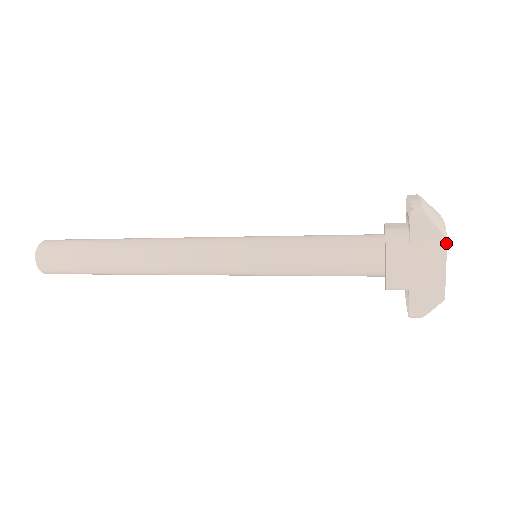
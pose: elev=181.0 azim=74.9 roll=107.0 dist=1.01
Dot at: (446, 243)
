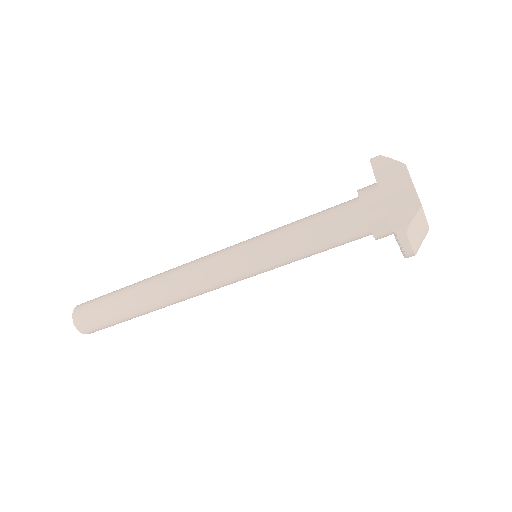
Dot at: (405, 166)
